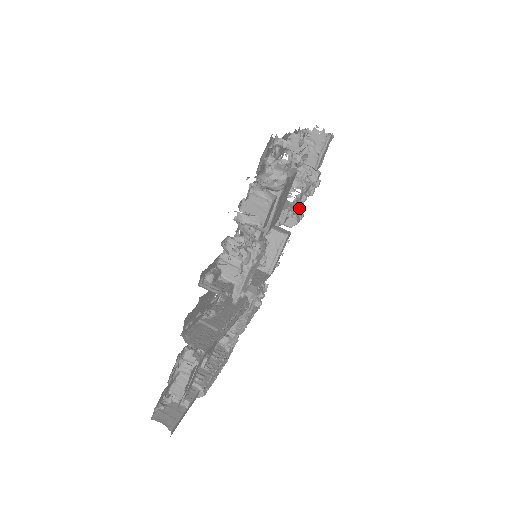
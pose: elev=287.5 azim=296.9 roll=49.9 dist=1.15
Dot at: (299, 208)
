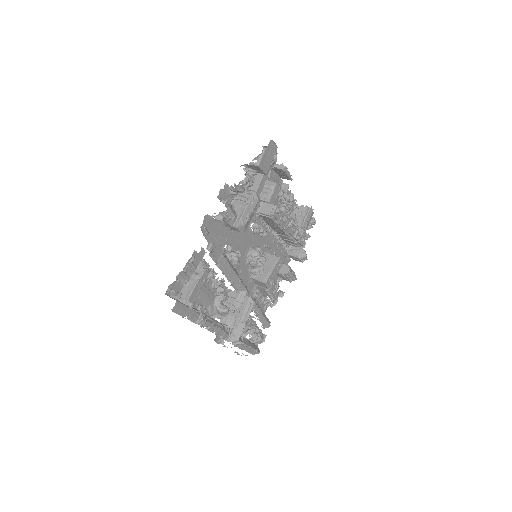
Dot at: occluded
